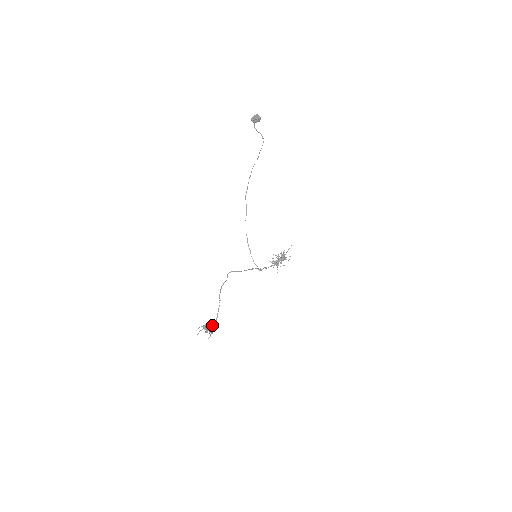
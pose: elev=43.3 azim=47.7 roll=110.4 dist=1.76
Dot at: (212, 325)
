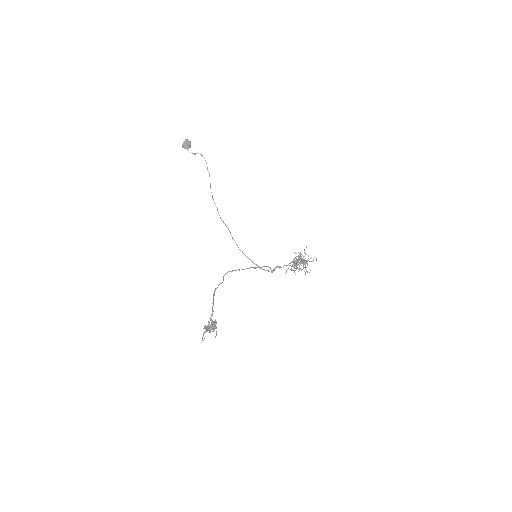
Dot at: (214, 321)
